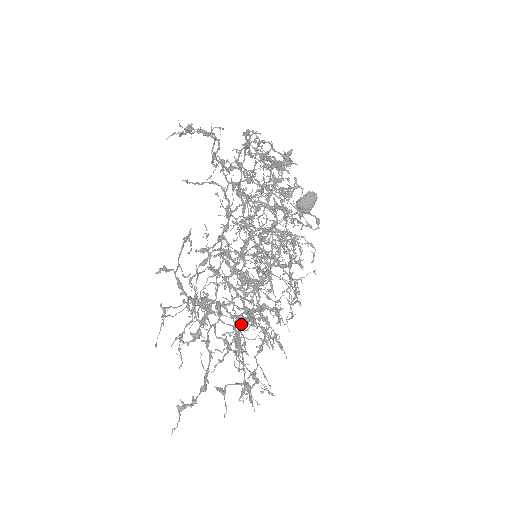
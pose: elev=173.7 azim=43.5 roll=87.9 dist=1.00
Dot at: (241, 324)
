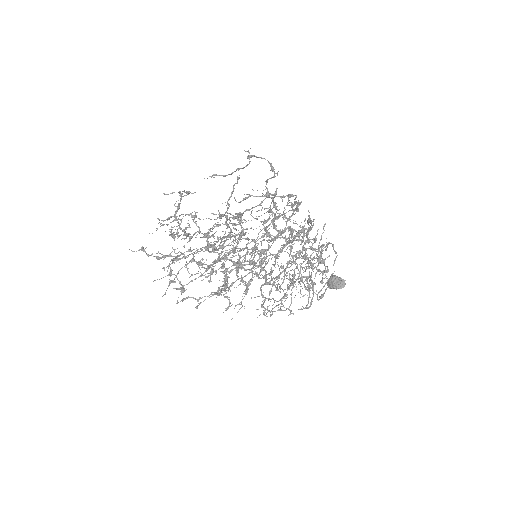
Dot at: (196, 261)
